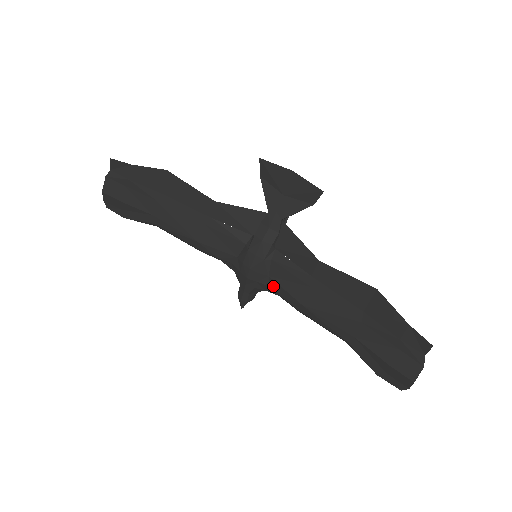
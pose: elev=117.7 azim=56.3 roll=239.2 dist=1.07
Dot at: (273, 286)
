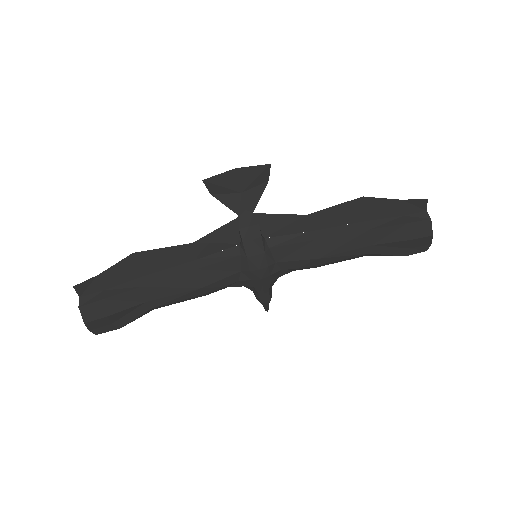
Dot at: (284, 267)
